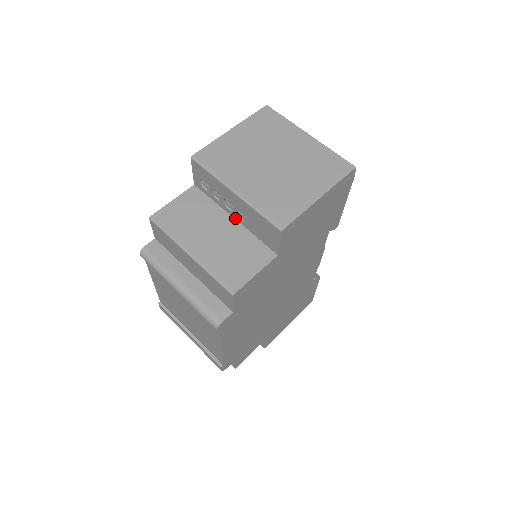
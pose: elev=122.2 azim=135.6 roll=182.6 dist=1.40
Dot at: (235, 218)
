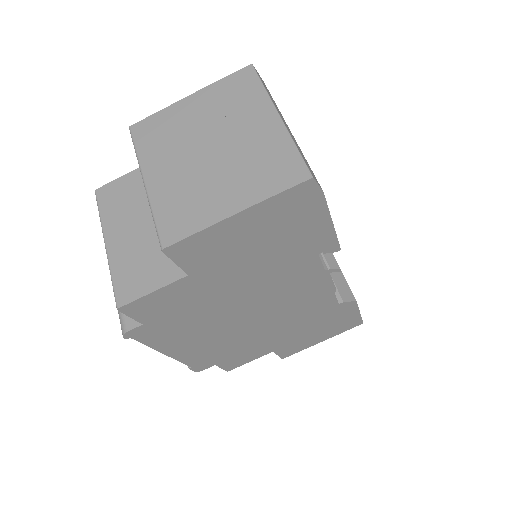
Dot at: occluded
